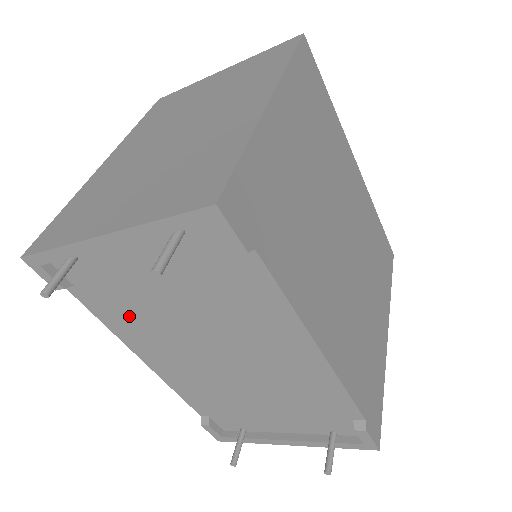
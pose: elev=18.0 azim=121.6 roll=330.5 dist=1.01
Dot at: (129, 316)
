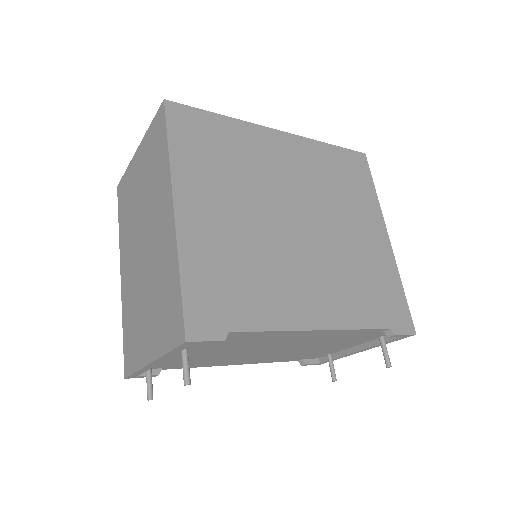
Dot at: (204, 362)
